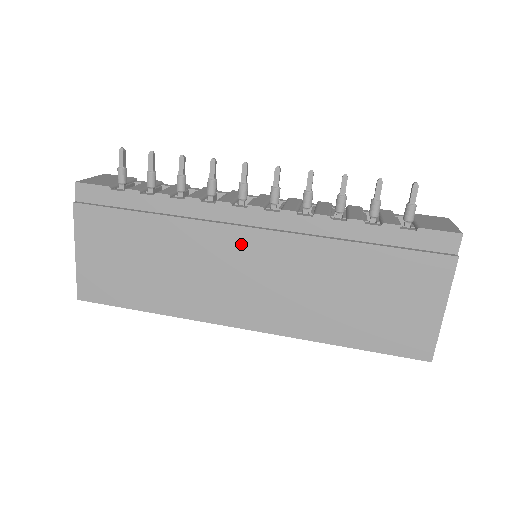
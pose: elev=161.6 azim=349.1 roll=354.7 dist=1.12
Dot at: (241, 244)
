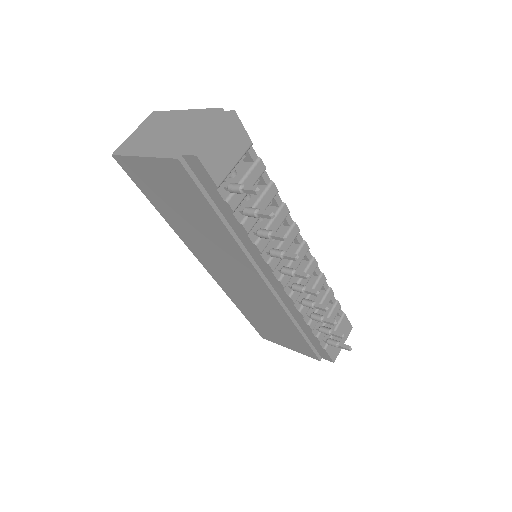
Dot at: (251, 276)
